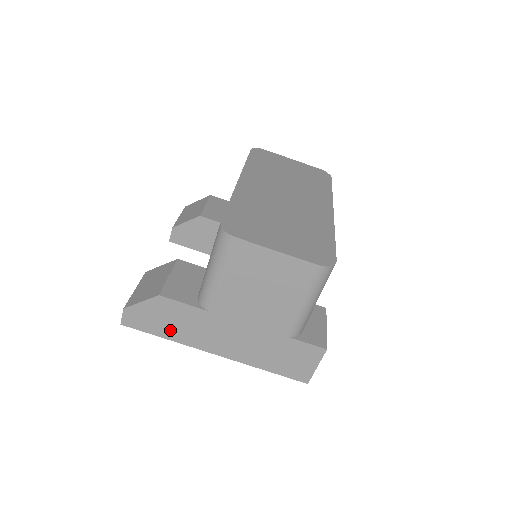
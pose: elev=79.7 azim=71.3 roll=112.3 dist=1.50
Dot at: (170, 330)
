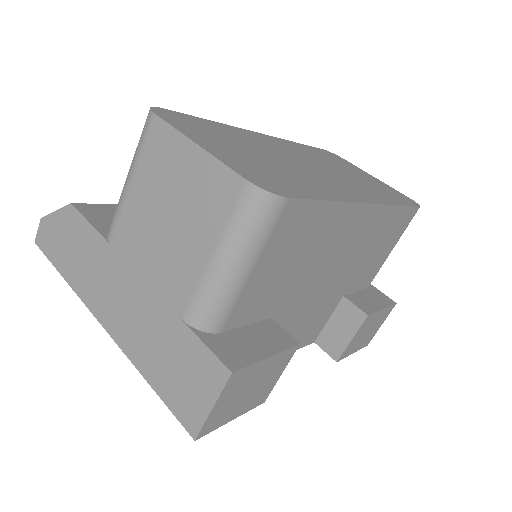
Dot at: (70, 265)
